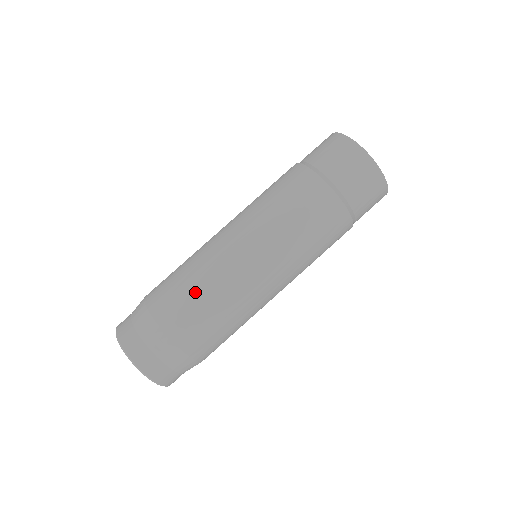
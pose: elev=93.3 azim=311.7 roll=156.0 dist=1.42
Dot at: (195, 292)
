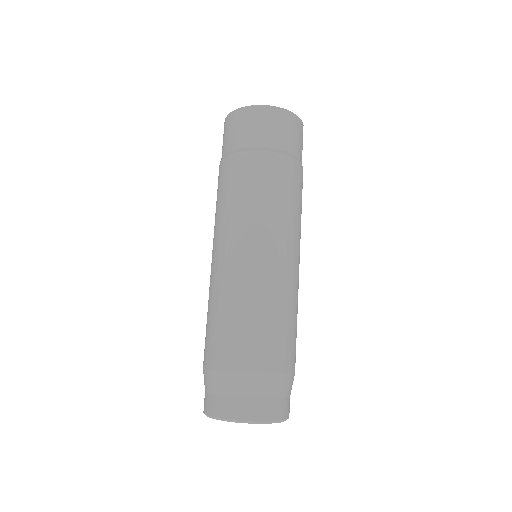
Dot at: (243, 319)
